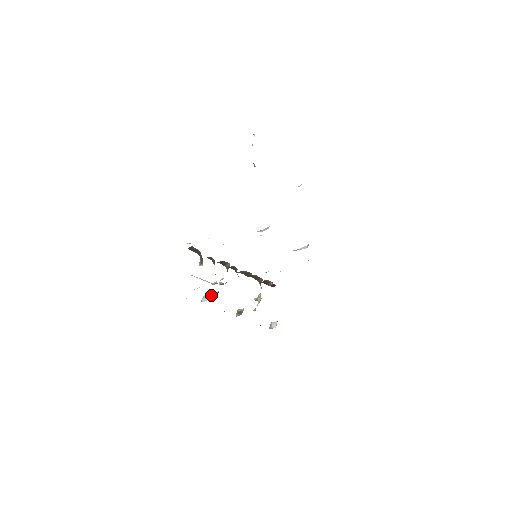
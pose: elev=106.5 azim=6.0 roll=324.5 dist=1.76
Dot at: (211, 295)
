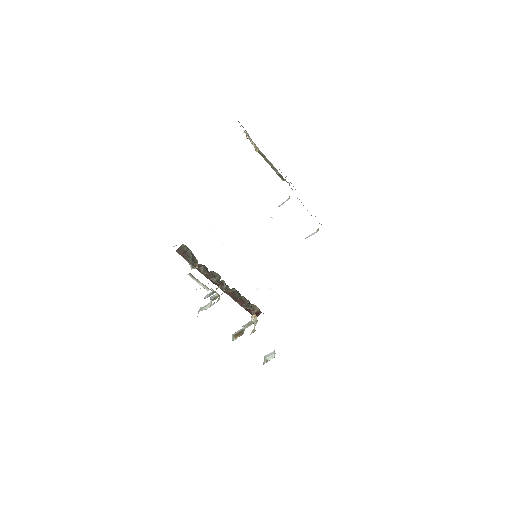
Dot at: occluded
